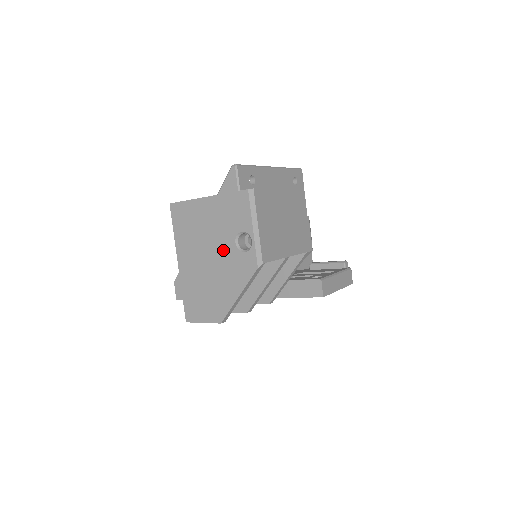
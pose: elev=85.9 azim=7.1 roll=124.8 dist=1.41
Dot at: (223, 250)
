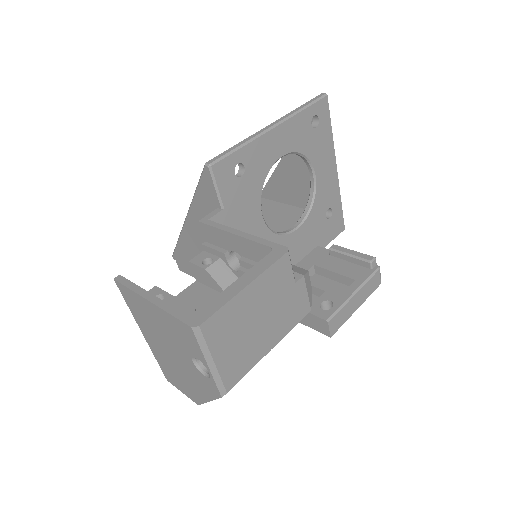
Dot at: (182, 358)
